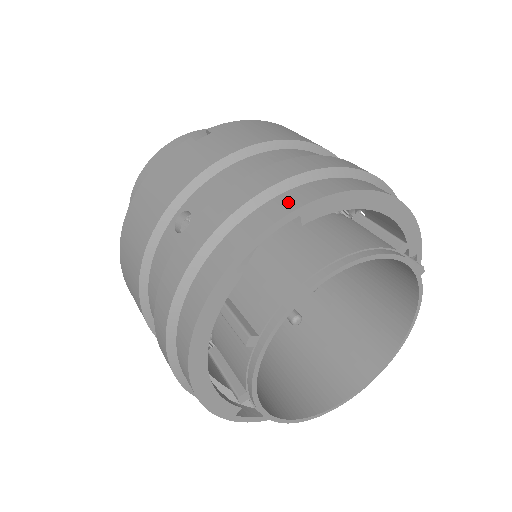
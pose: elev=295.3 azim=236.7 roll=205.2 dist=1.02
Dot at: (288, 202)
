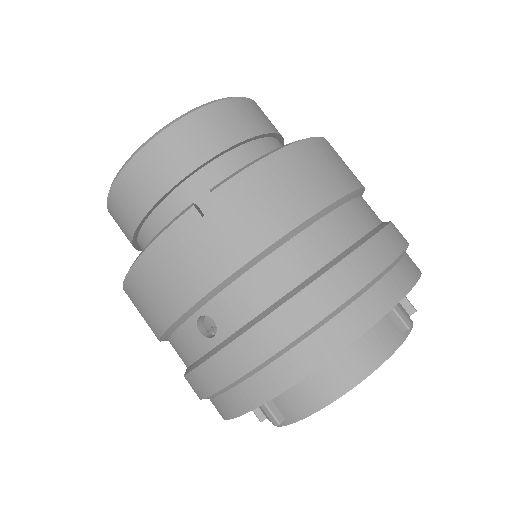
Dot at: (319, 349)
